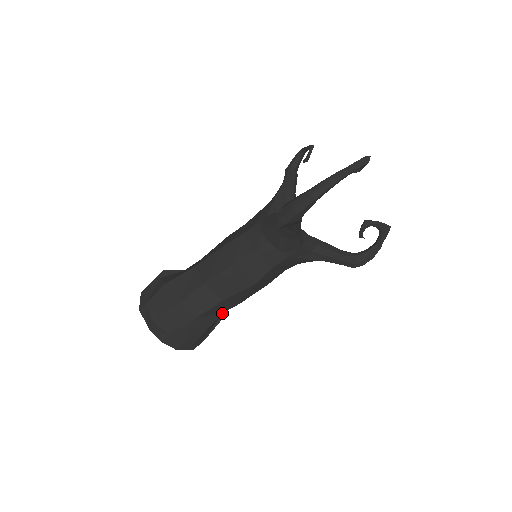
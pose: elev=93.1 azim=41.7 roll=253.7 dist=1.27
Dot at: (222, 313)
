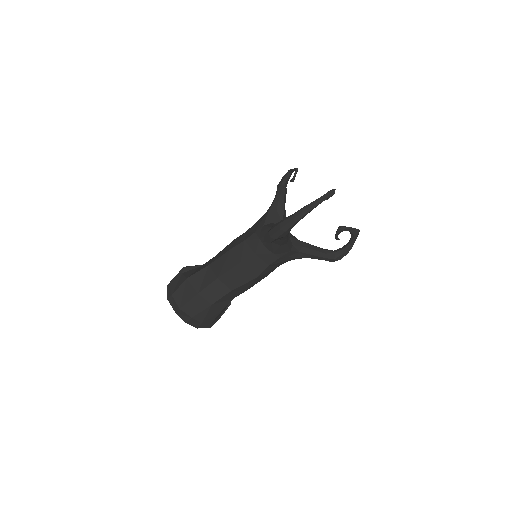
Dot at: (232, 299)
